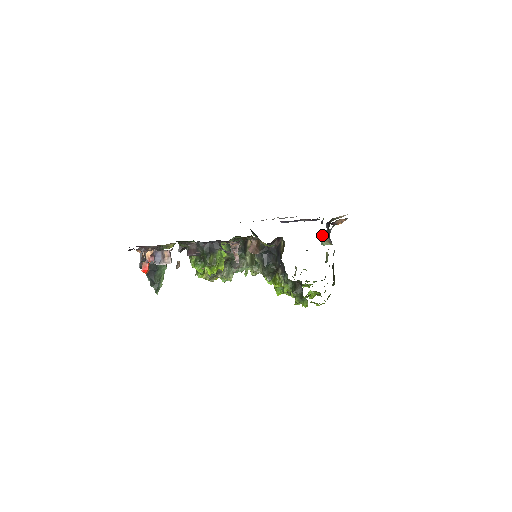
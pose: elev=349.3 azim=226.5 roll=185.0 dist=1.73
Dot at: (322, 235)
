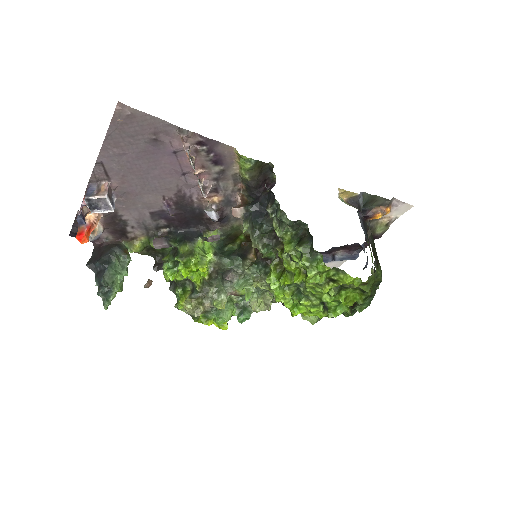
Dot at: (346, 202)
